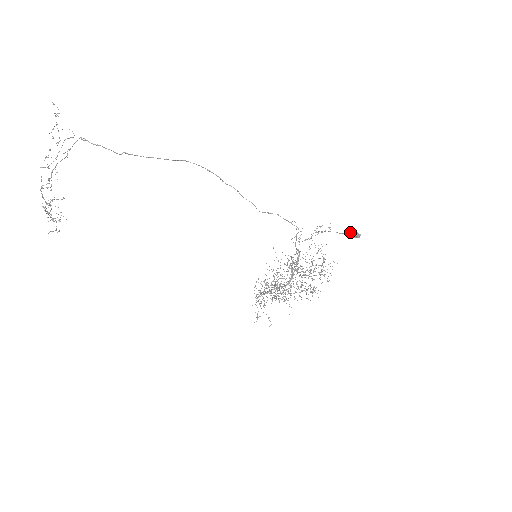
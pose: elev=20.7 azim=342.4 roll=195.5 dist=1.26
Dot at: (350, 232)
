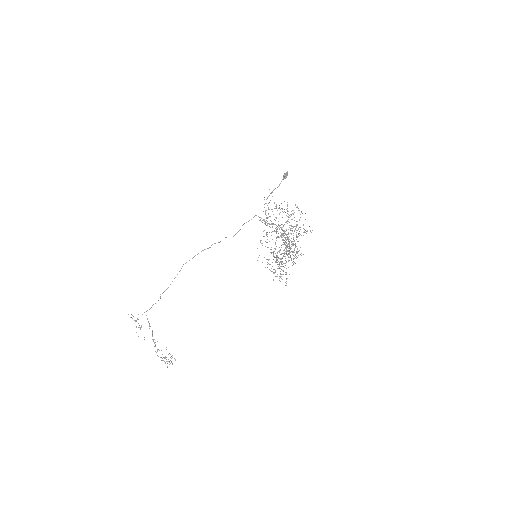
Dot at: (282, 179)
